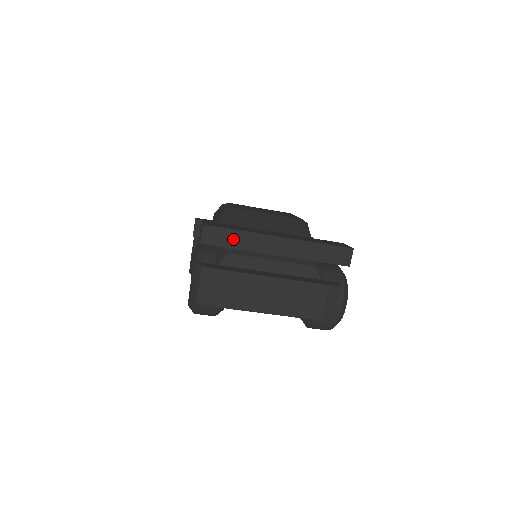
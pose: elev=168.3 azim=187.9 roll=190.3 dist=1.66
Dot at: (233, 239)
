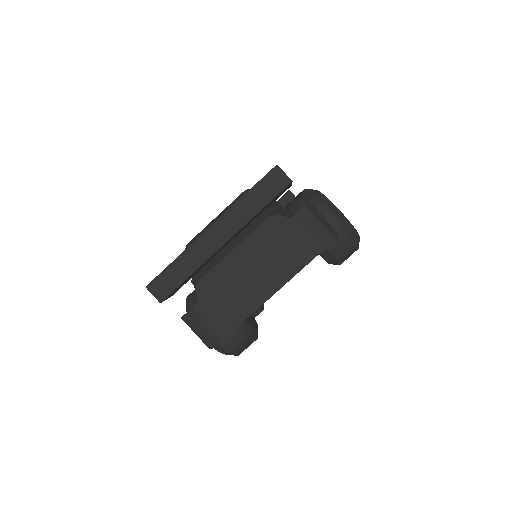
Dot at: (179, 271)
